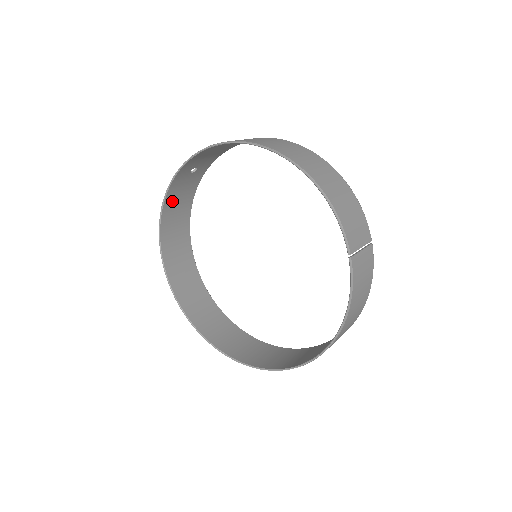
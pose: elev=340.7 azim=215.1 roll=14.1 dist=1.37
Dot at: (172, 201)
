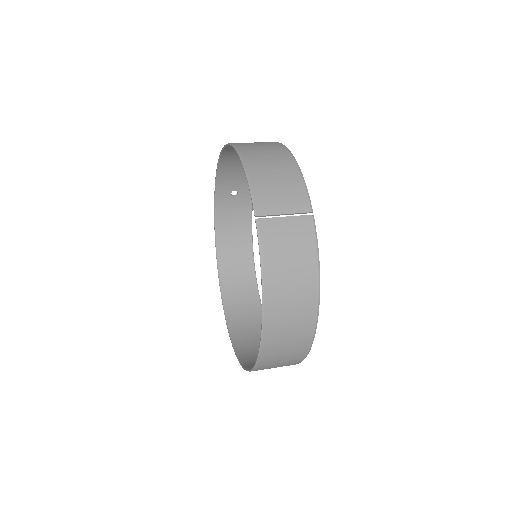
Dot at: (225, 224)
